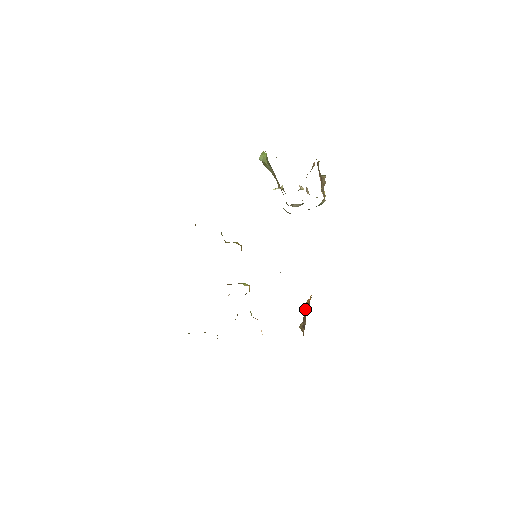
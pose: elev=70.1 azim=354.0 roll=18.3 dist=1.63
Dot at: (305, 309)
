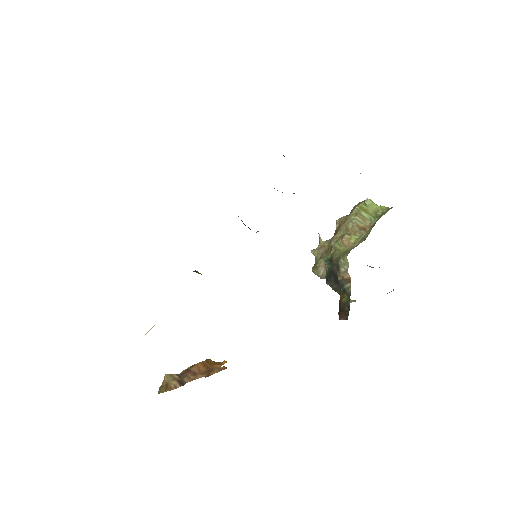
Dot at: (204, 366)
